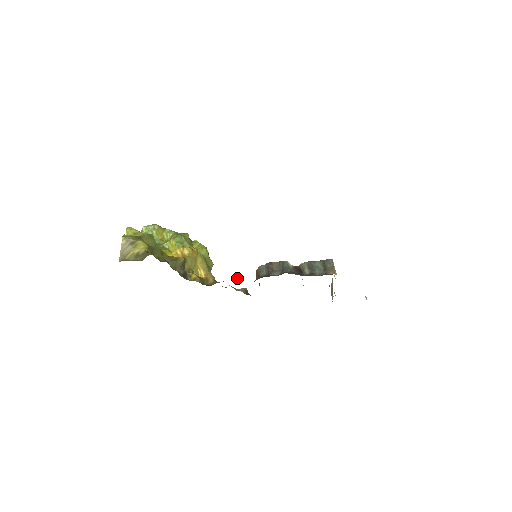
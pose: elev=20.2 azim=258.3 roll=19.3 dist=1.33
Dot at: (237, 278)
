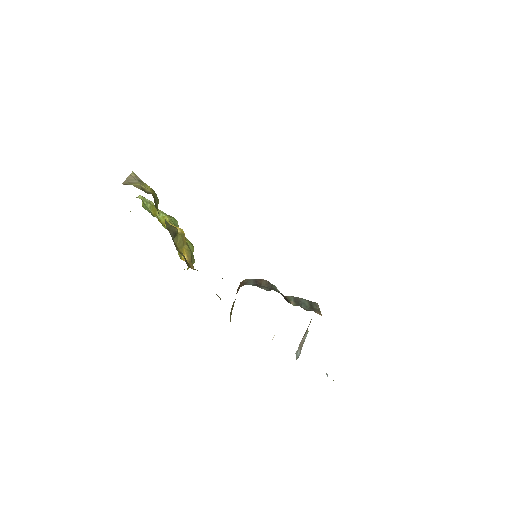
Dot at: occluded
